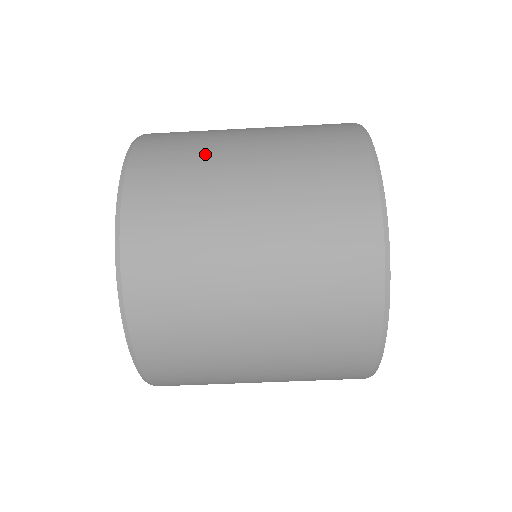
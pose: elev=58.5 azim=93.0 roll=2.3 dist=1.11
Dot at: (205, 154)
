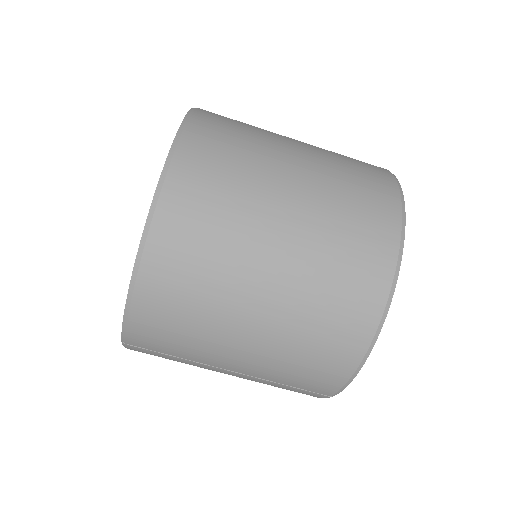
Dot at: occluded
